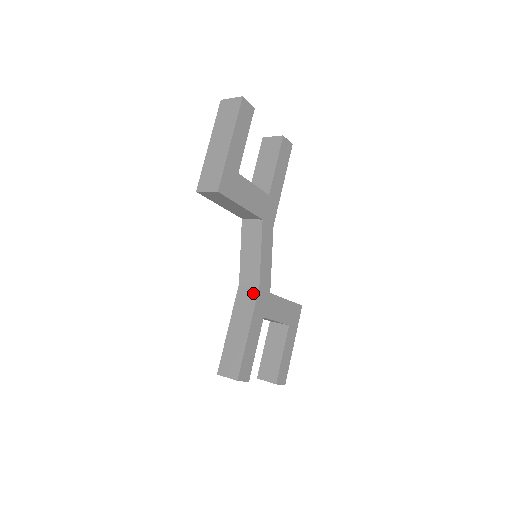
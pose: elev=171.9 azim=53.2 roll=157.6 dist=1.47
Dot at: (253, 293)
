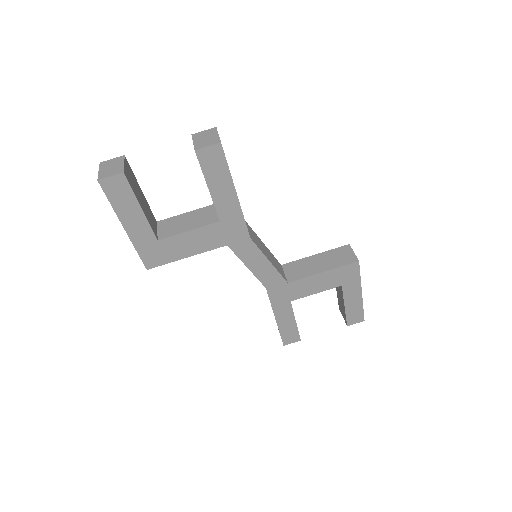
Dot at: occluded
